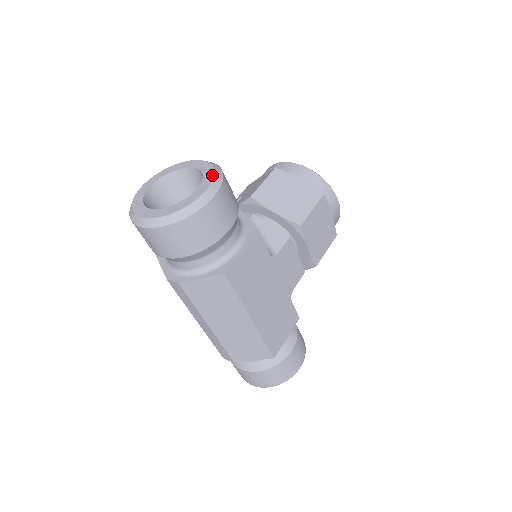
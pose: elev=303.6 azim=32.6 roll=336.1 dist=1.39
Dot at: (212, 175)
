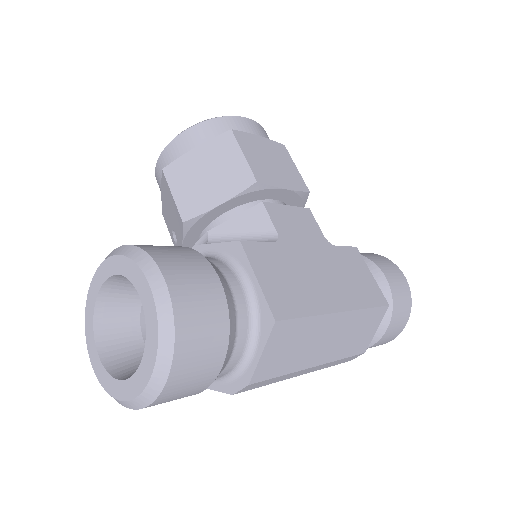
Dot at: (132, 265)
